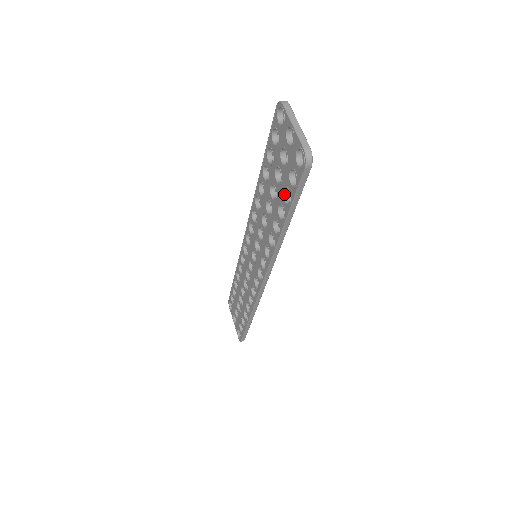
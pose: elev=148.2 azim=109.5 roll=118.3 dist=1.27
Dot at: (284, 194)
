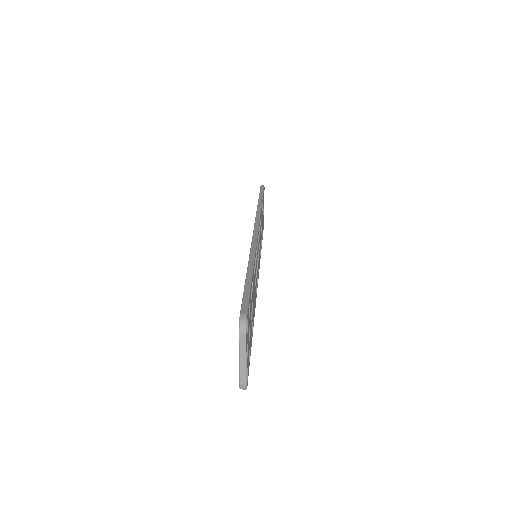
Dot at: occluded
